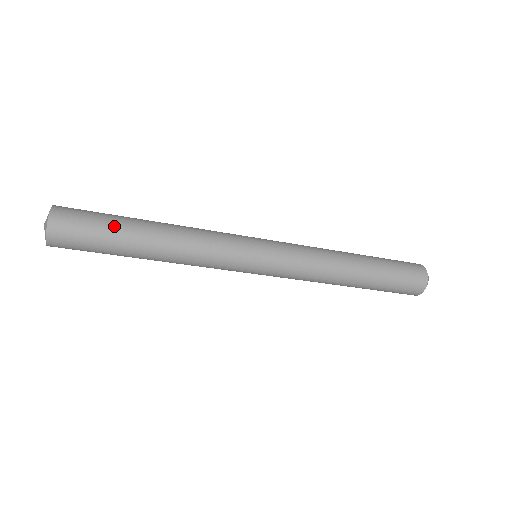
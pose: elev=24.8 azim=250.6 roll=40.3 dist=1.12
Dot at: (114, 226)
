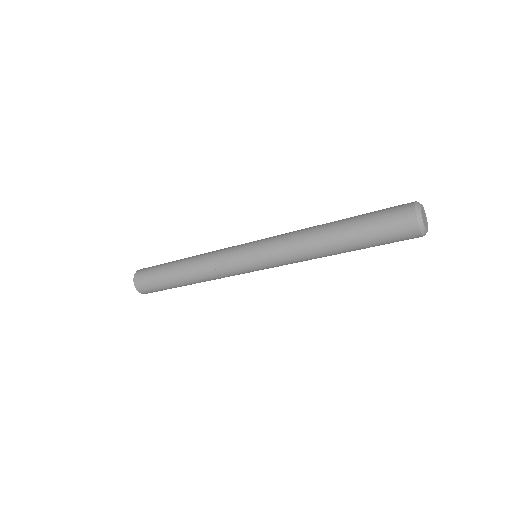
Dot at: (164, 264)
